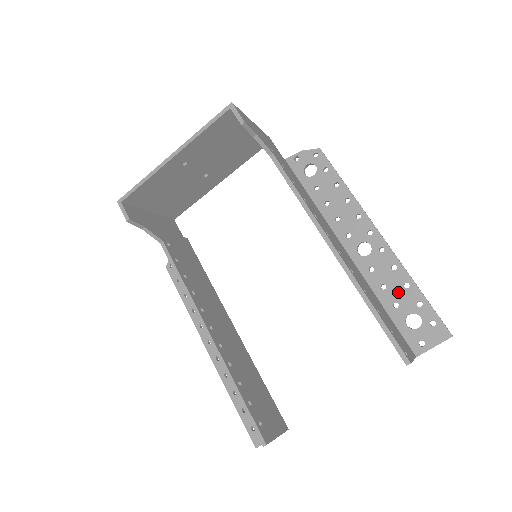
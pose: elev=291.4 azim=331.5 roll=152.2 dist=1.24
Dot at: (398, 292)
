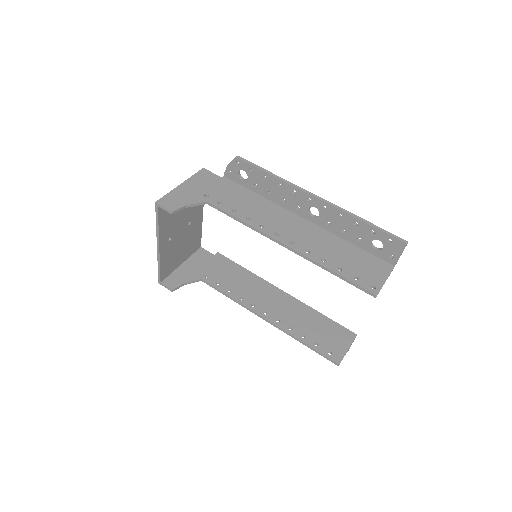
Dot at: (354, 231)
